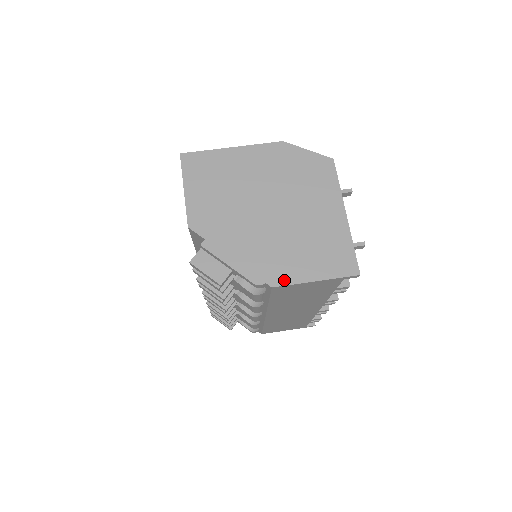
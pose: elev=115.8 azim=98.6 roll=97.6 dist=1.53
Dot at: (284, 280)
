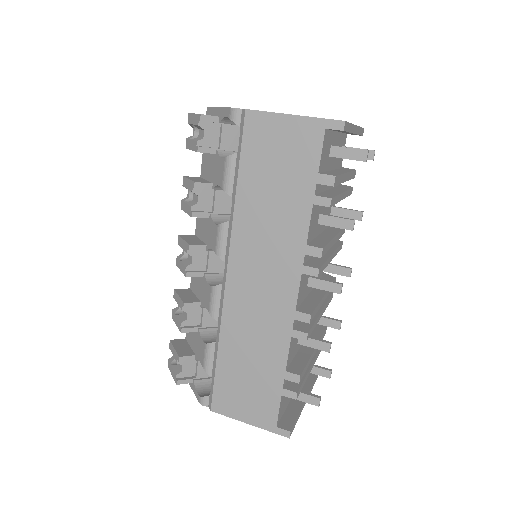
Dot at: (261, 111)
